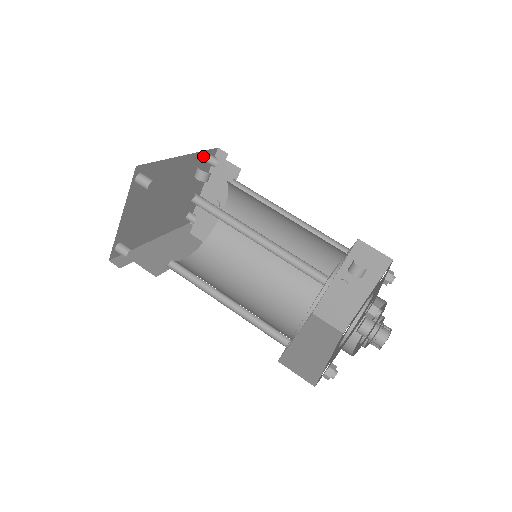
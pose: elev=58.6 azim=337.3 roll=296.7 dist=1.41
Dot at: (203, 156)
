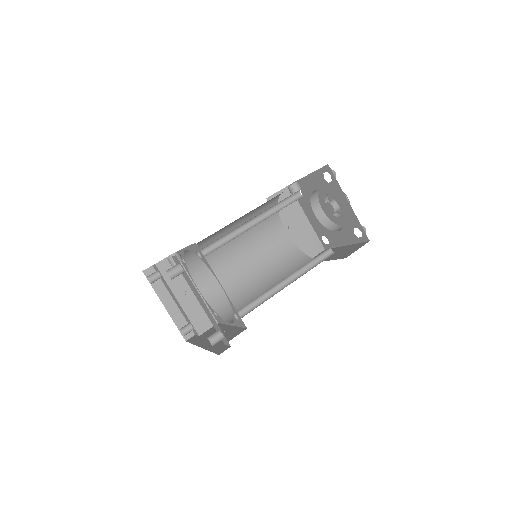
Dot at: occluded
